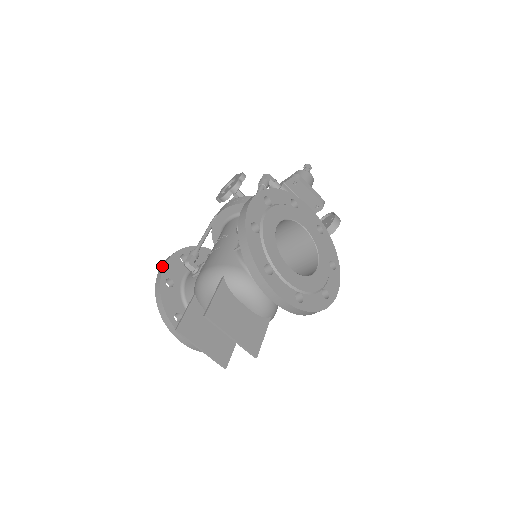
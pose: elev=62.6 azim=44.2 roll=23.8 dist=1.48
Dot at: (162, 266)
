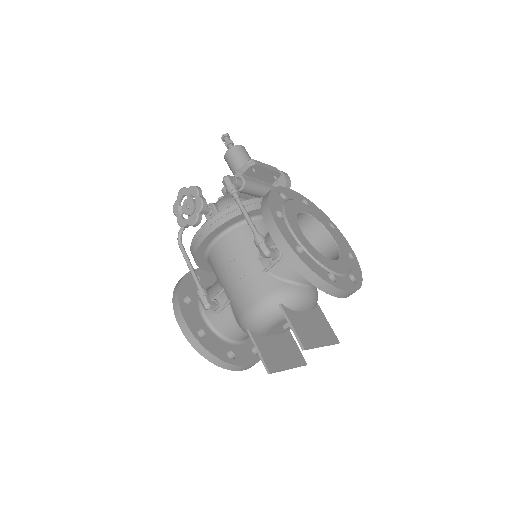
Dot at: (182, 324)
